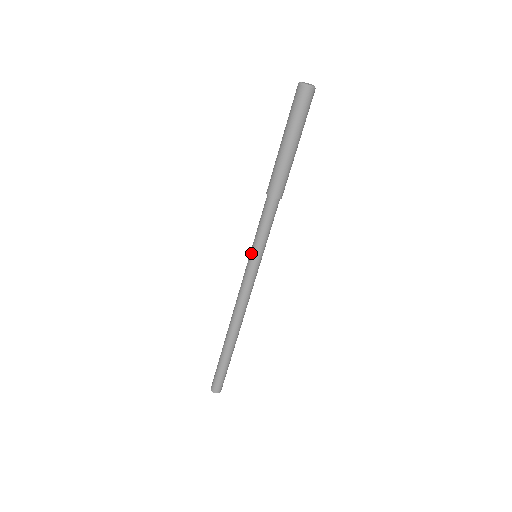
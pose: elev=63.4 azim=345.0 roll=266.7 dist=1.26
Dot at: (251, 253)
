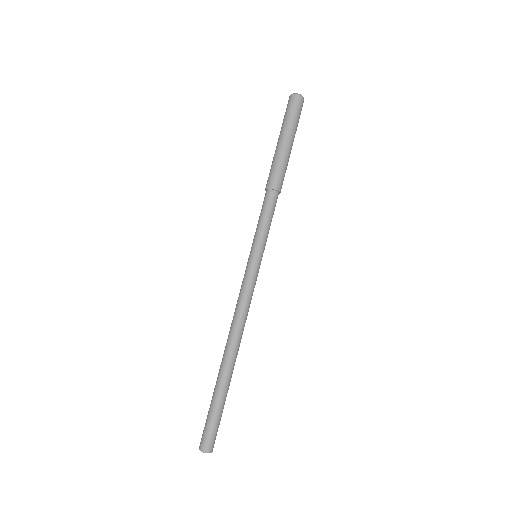
Dot at: (251, 251)
